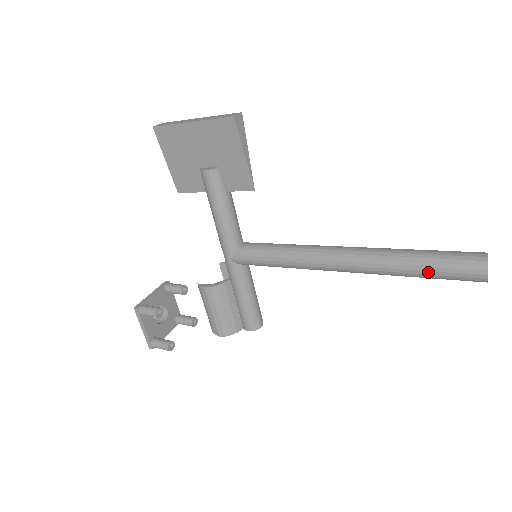
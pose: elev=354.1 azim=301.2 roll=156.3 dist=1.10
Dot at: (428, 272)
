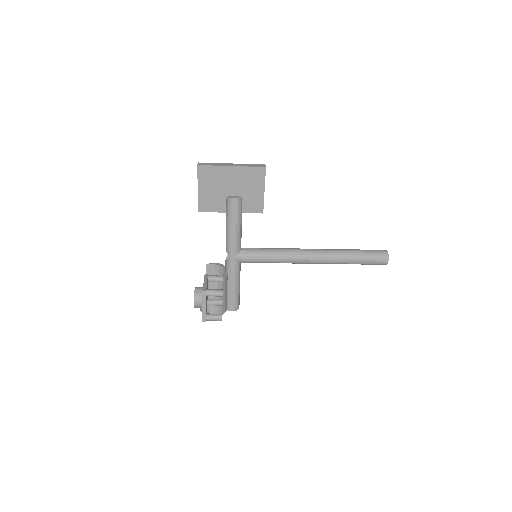
Dot at: (361, 261)
